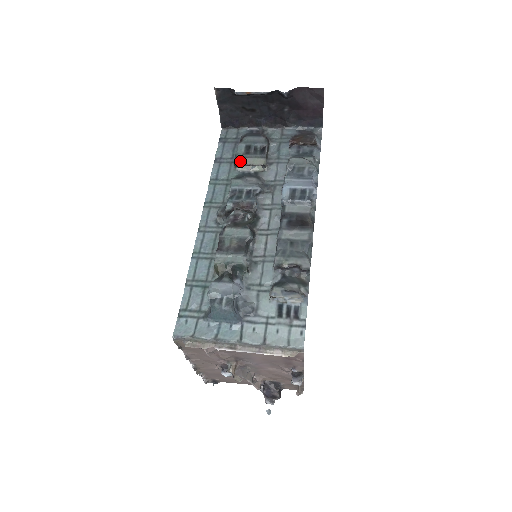
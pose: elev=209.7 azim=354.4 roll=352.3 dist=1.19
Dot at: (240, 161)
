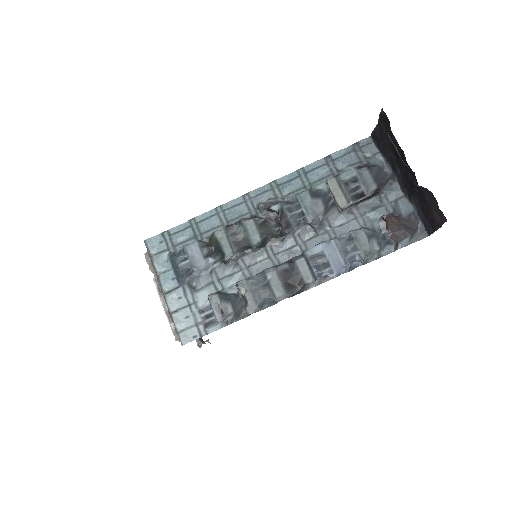
Dot at: (333, 183)
